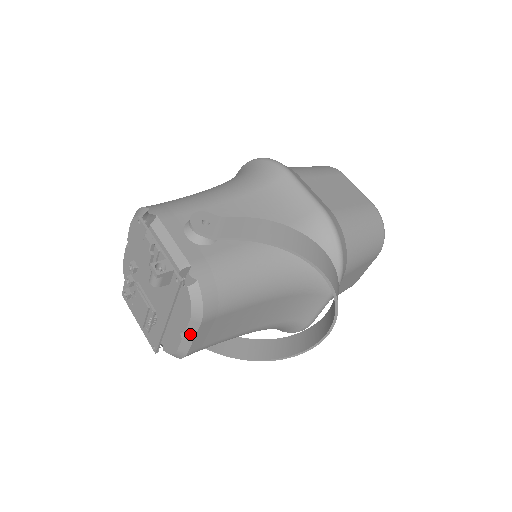
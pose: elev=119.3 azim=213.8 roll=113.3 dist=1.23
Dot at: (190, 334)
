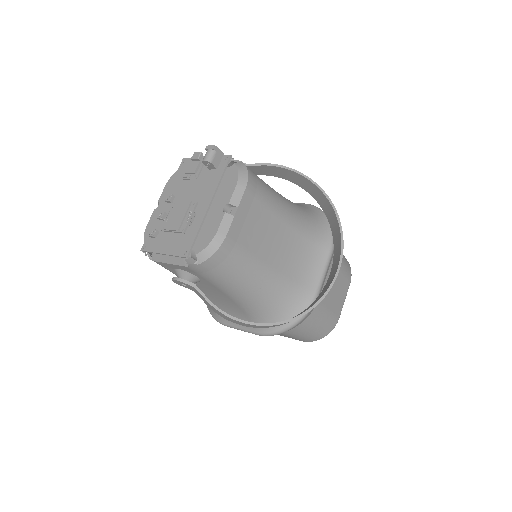
Dot at: (234, 205)
